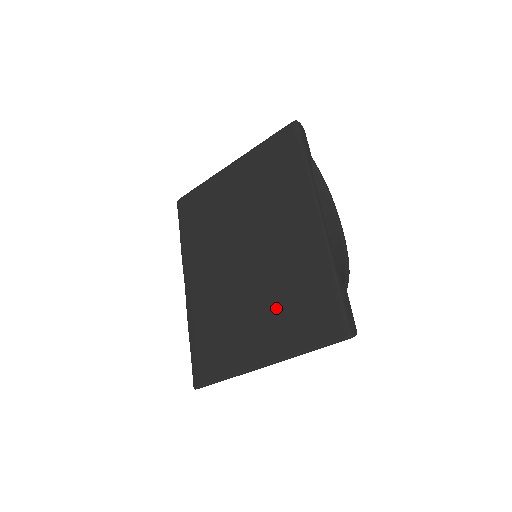
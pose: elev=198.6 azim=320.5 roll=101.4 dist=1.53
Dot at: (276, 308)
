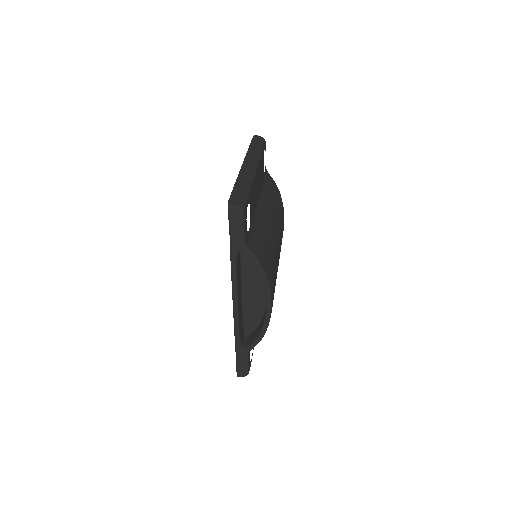
Dot at: occluded
